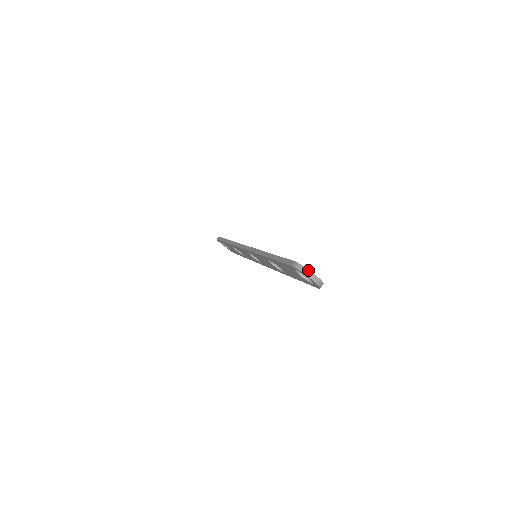
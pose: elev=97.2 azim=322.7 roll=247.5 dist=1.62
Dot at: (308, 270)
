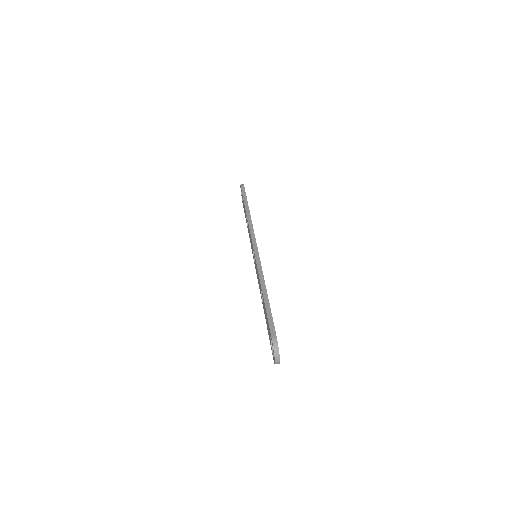
Dot at: occluded
